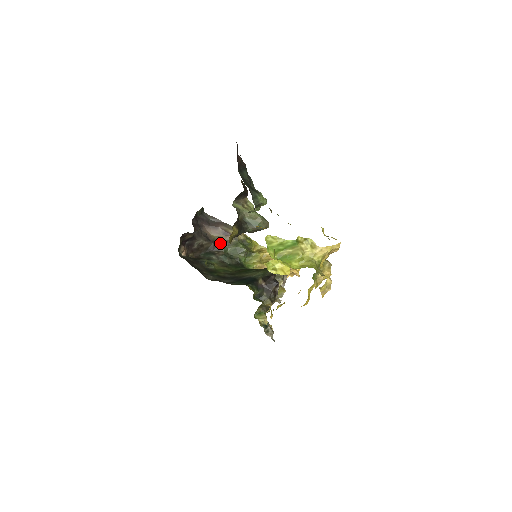
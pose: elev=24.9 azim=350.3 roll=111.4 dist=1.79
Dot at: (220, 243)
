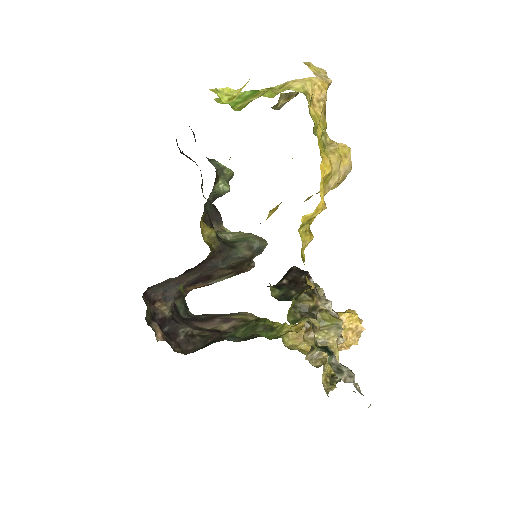
Dot at: (222, 332)
